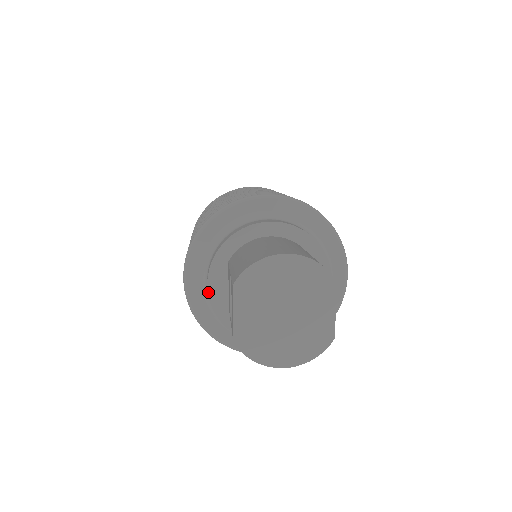
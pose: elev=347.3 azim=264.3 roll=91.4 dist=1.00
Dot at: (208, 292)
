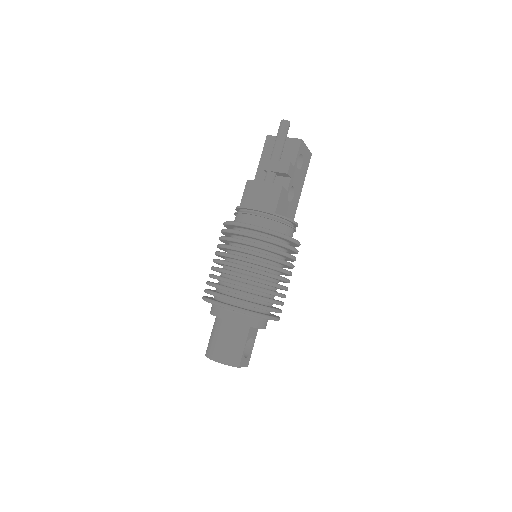
Dot at: occluded
